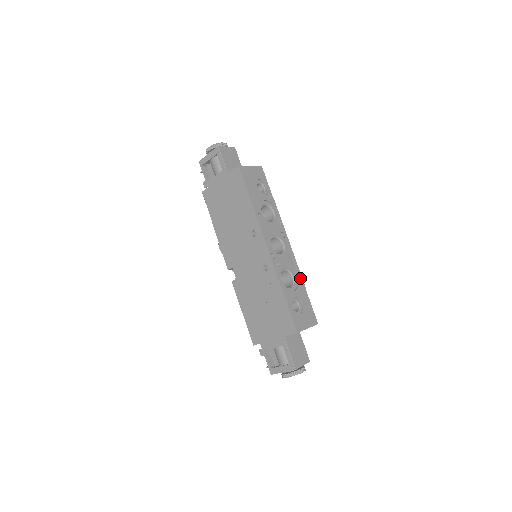
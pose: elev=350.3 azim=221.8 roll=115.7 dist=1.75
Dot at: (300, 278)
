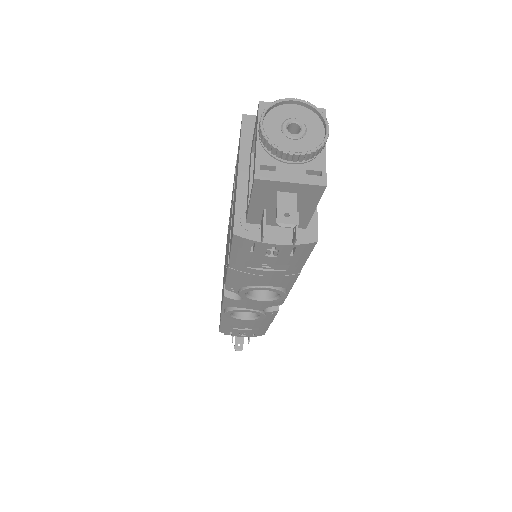
Dot at: occluded
